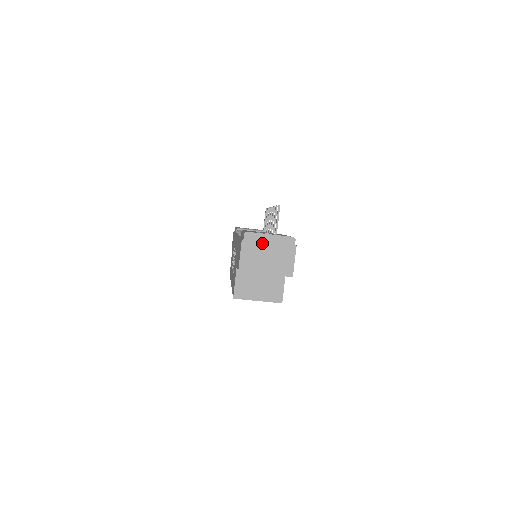
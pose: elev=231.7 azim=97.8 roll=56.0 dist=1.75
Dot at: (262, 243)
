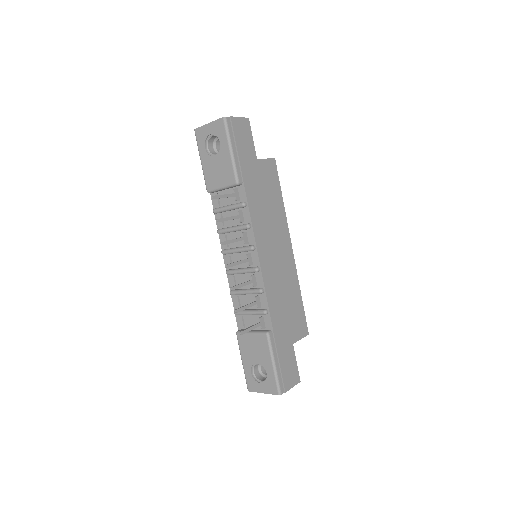
Dot at: occluded
